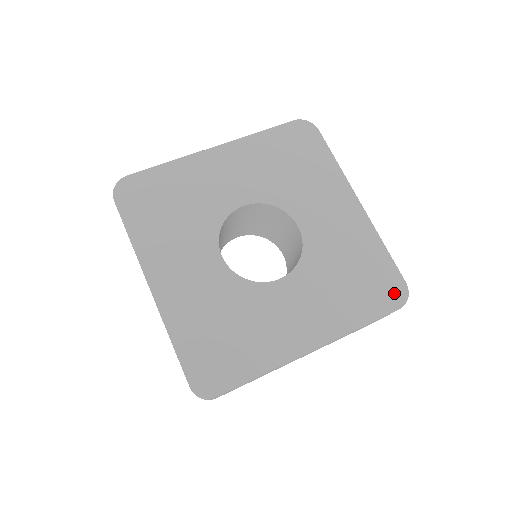
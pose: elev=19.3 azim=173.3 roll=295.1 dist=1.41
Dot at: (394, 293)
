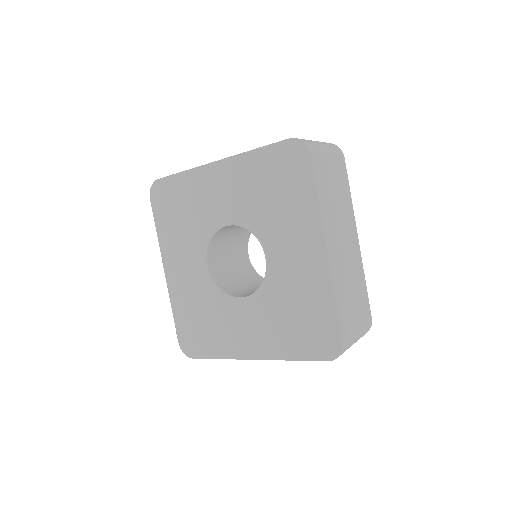
Dot at: (328, 346)
